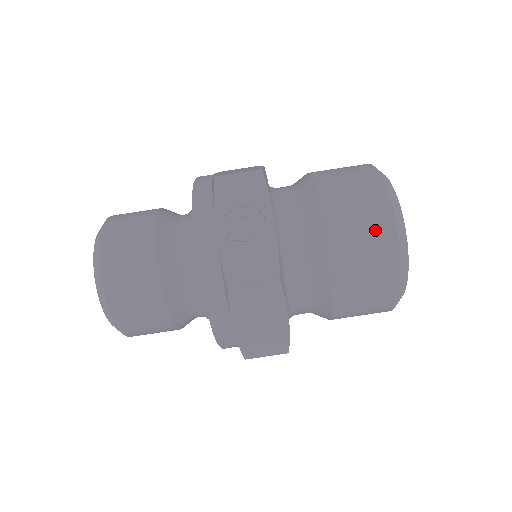
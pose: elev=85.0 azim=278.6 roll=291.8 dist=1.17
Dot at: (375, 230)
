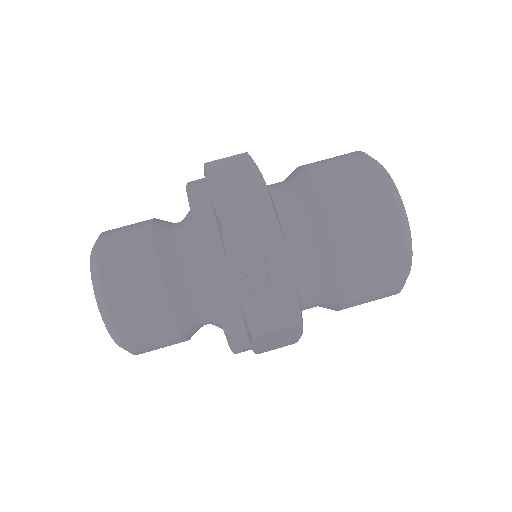
Dot at: (386, 254)
